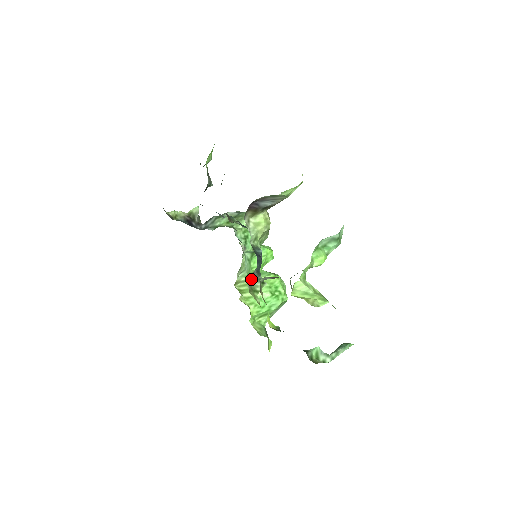
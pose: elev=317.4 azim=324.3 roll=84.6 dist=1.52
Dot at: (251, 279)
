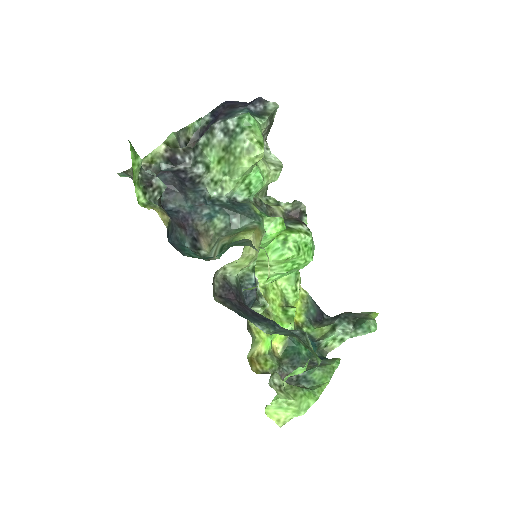
Dot at: occluded
